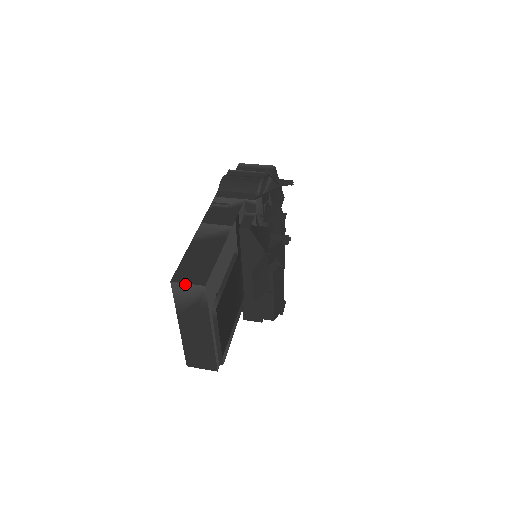
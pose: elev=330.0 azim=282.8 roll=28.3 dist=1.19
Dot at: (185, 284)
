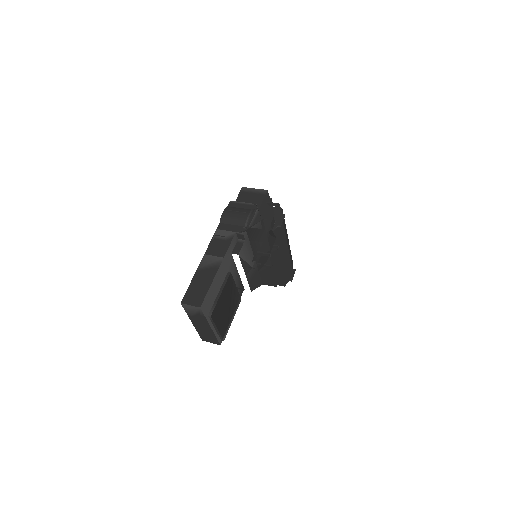
Dot at: (189, 305)
